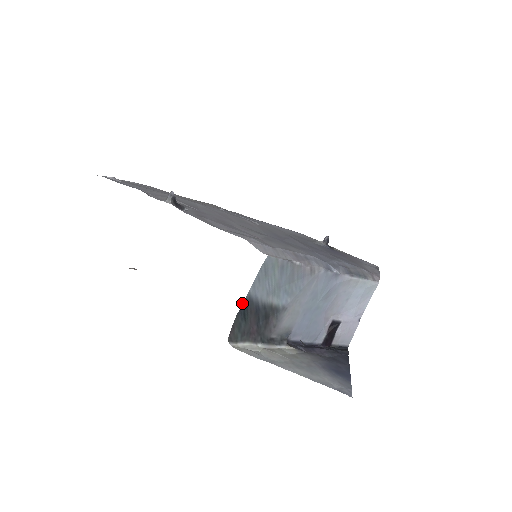
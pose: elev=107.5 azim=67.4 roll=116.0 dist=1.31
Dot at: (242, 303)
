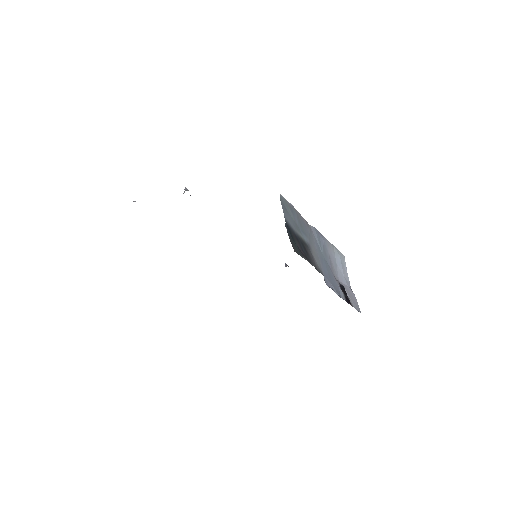
Dot at: (285, 225)
